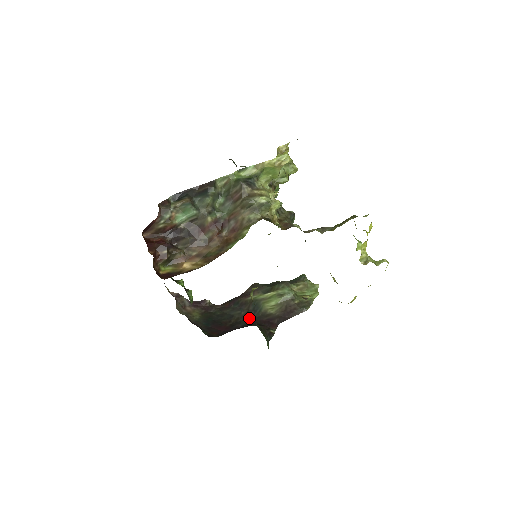
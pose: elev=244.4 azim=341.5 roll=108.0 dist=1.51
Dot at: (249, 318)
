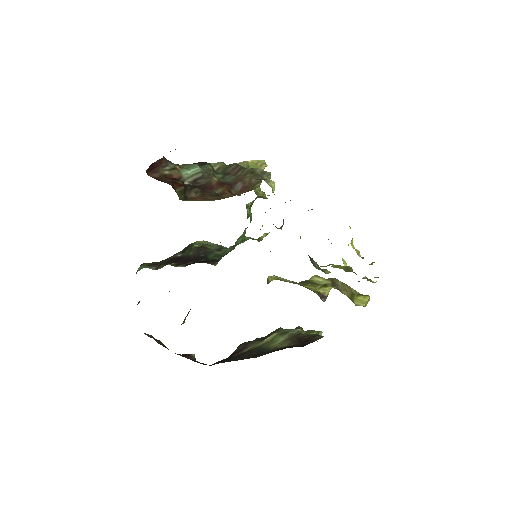
Dot at: occluded
